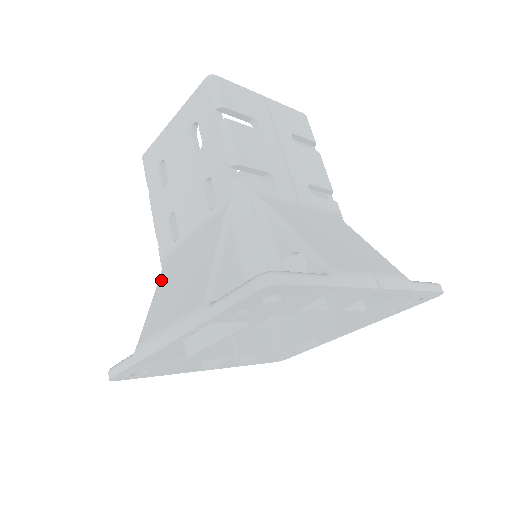
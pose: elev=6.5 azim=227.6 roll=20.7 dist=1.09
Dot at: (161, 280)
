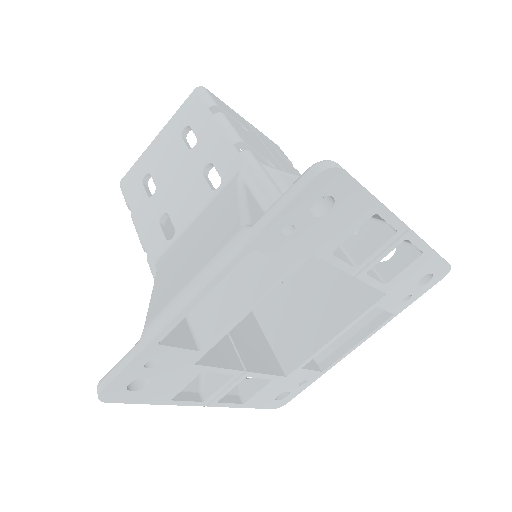
Dot at: (160, 271)
